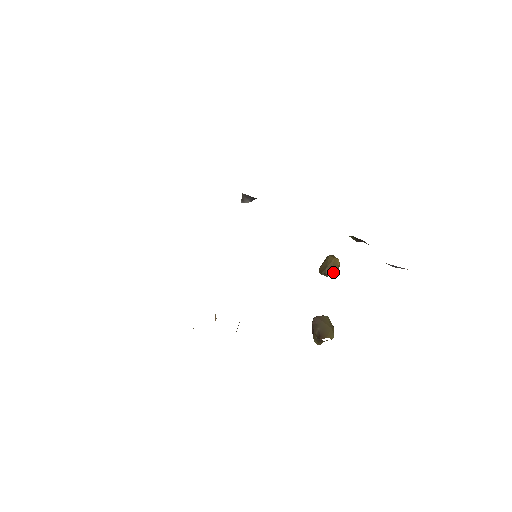
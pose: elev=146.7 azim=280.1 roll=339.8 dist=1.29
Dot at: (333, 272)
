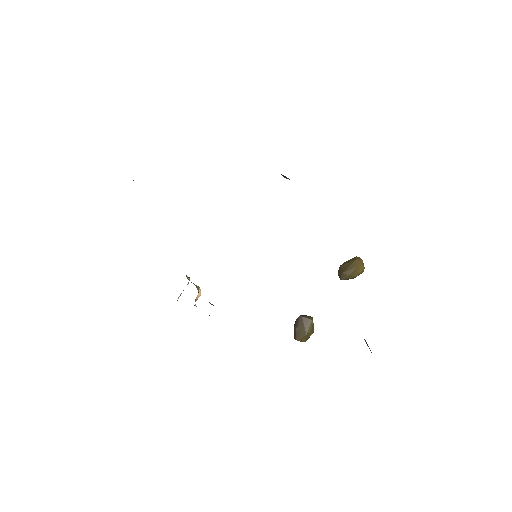
Dot at: (349, 278)
